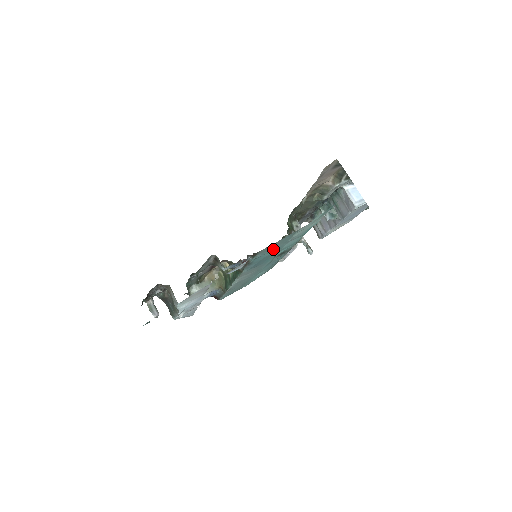
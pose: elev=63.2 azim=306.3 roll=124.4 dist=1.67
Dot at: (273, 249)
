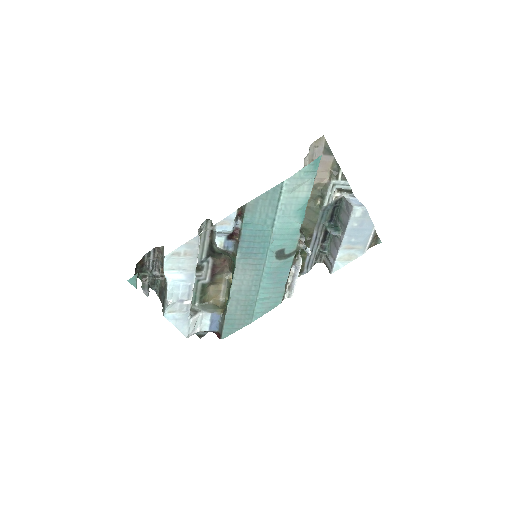
Dot at: (263, 216)
